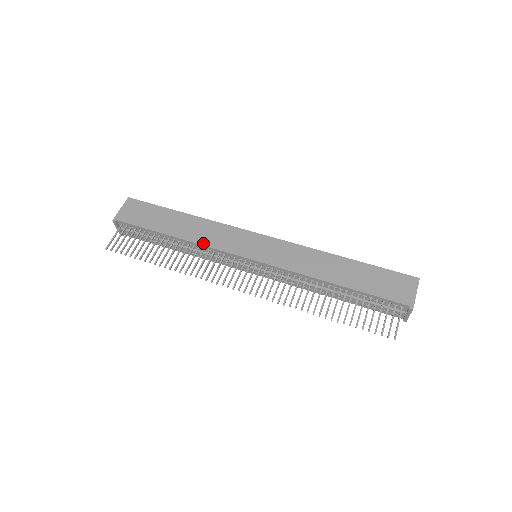
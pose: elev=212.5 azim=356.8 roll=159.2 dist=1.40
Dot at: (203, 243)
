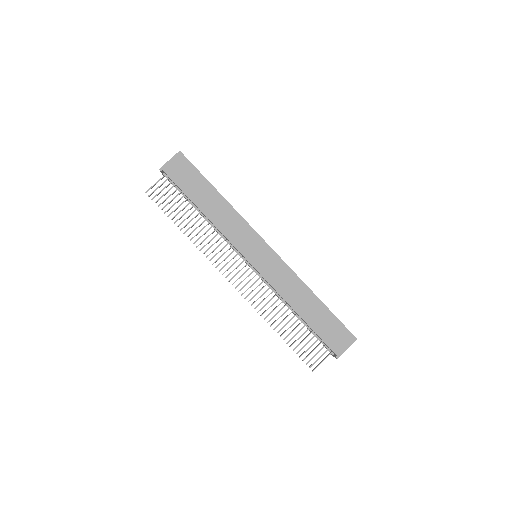
Dot at: (221, 229)
